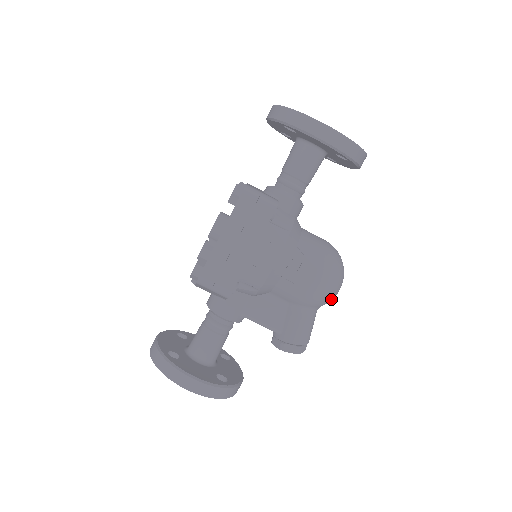
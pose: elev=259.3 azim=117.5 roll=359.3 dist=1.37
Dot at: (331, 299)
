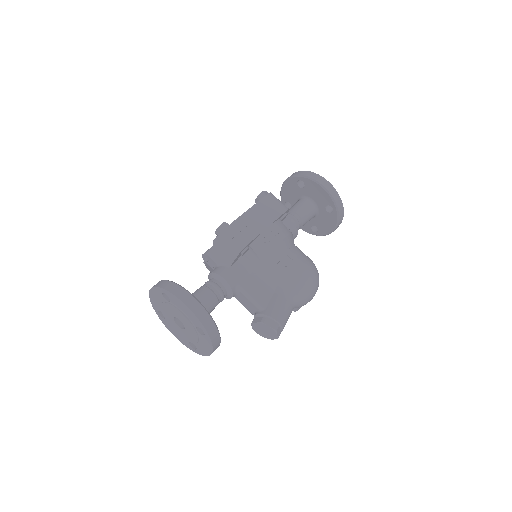
Dot at: (308, 296)
